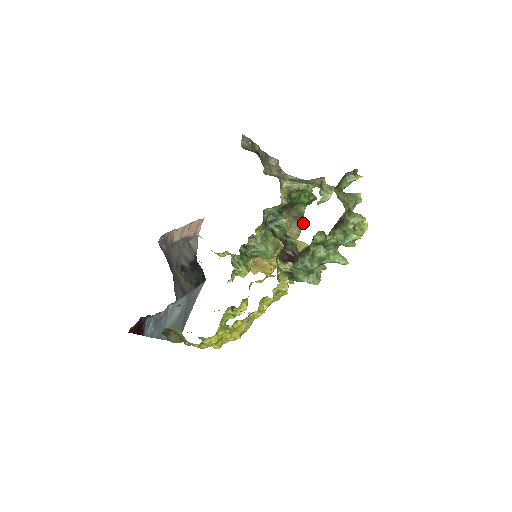
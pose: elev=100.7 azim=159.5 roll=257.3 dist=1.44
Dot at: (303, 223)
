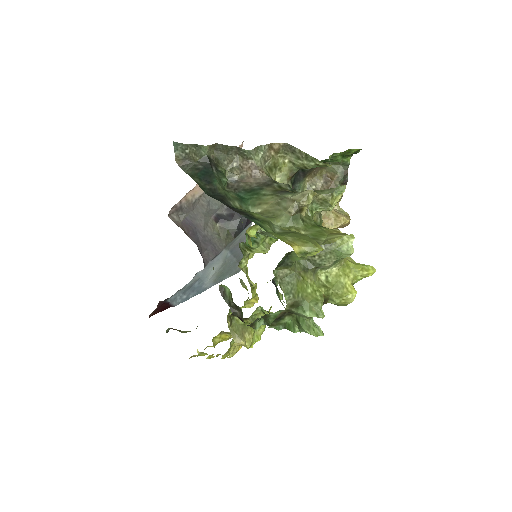
Dot at: (346, 182)
